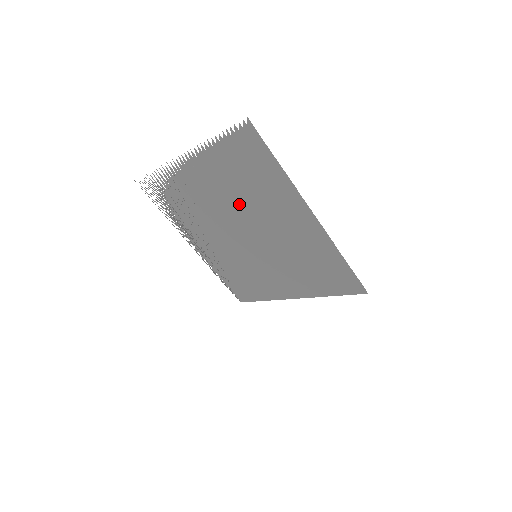
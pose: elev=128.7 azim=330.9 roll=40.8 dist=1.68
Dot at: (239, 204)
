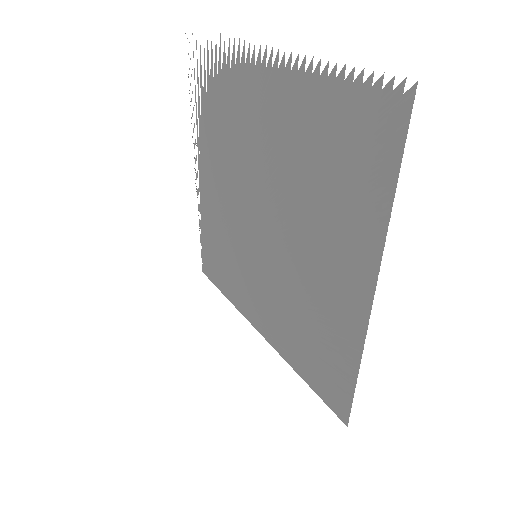
Dot at: (287, 186)
